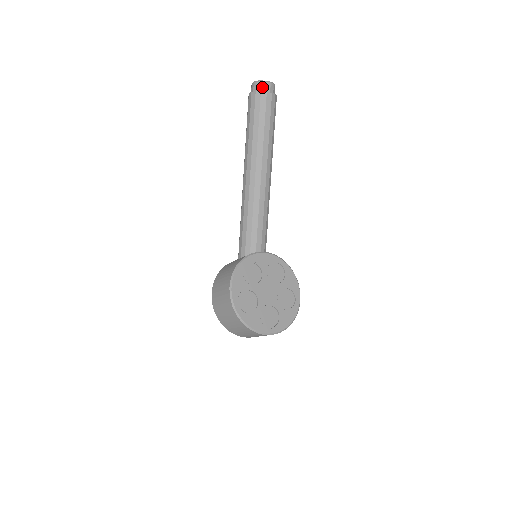
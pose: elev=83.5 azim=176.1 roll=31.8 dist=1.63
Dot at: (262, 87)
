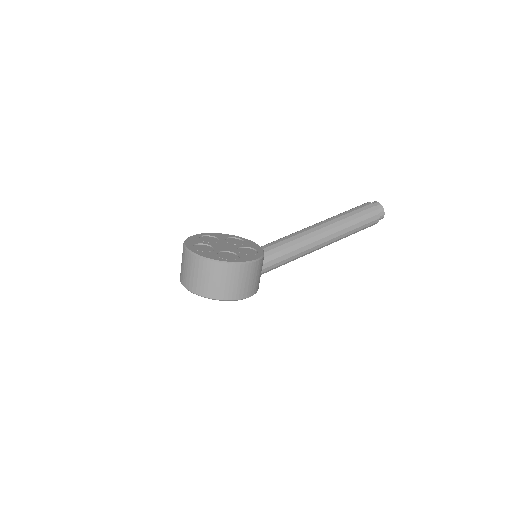
Dot at: occluded
